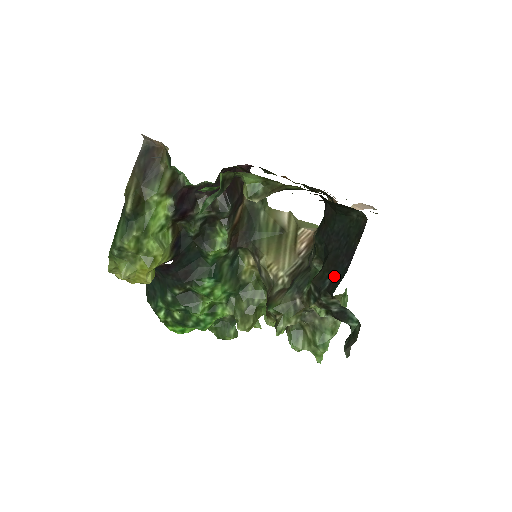
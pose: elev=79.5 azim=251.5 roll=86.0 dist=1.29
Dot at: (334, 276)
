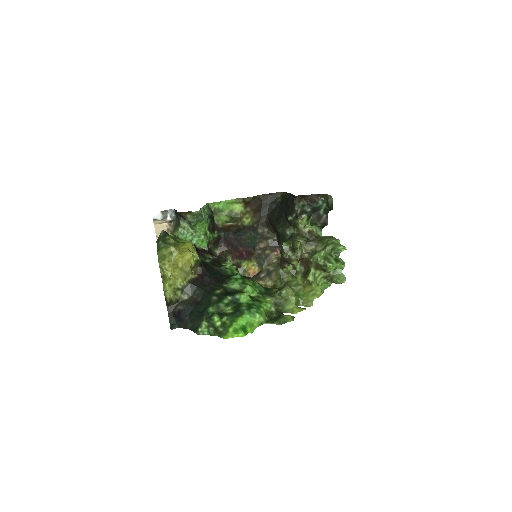
Dot at: (292, 203)
